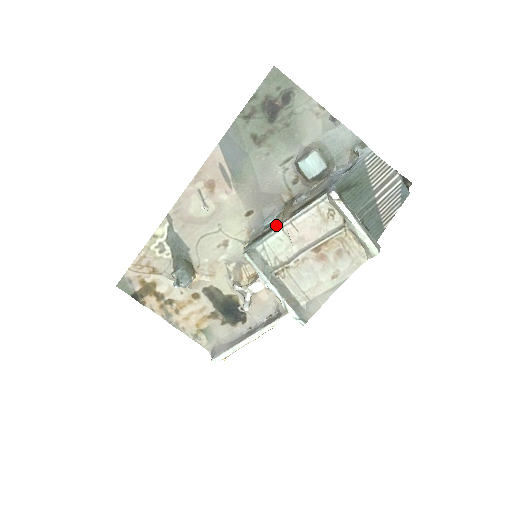
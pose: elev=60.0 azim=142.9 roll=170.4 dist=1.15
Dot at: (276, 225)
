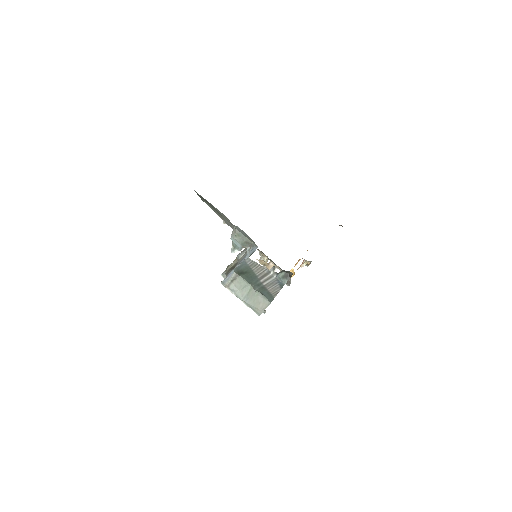
Dot at: occluded
